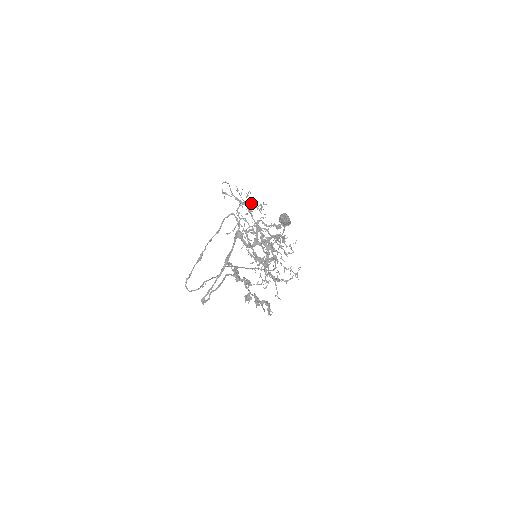
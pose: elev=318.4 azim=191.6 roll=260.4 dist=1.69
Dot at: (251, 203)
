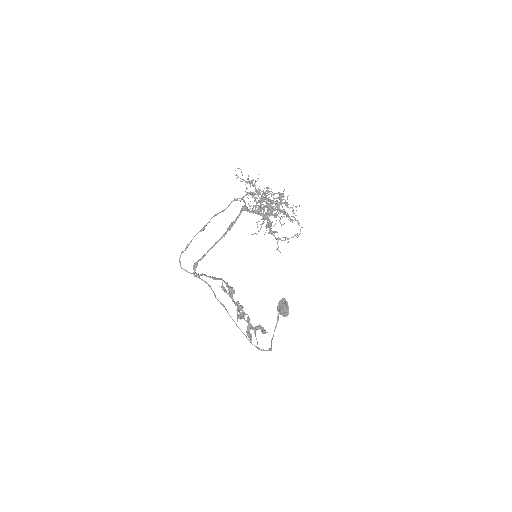
Dot at: occluded
